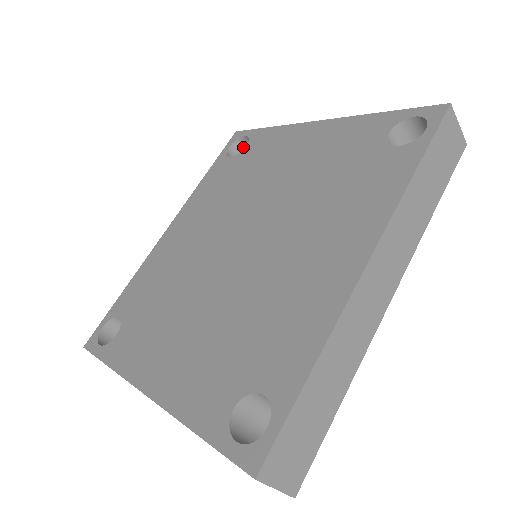
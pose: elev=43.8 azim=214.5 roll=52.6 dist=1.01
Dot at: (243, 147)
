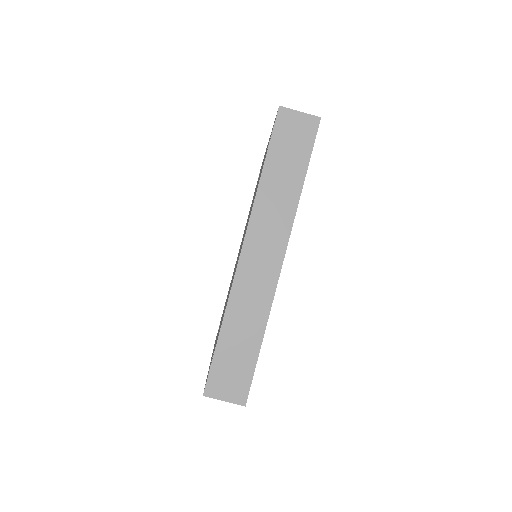
Dot at: occluded
